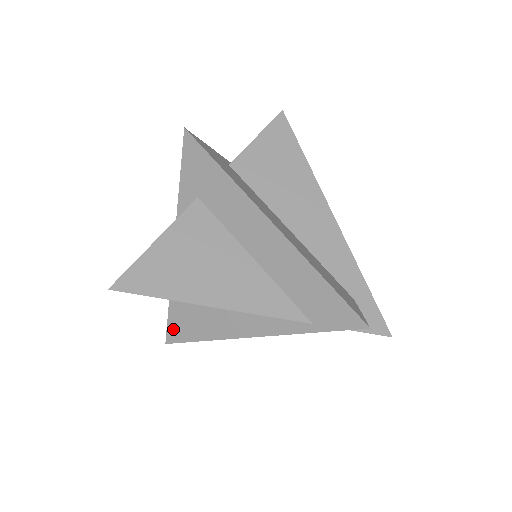
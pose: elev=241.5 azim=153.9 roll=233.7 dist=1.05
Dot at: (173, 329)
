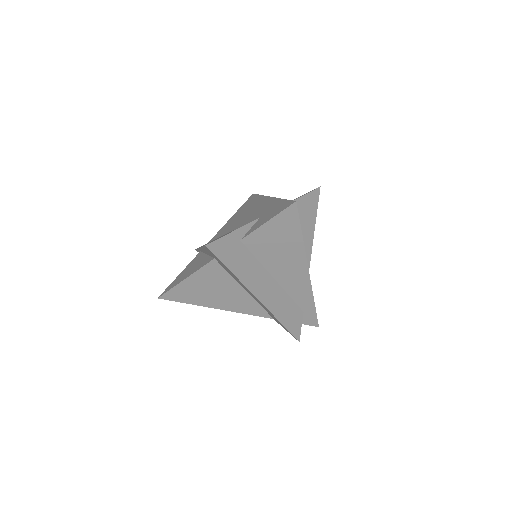
Dot at: occluded
